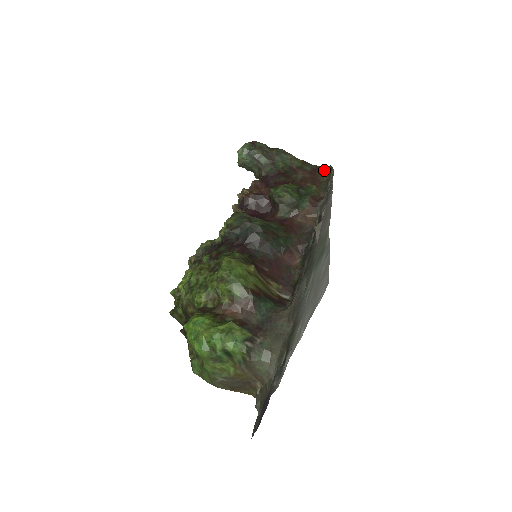
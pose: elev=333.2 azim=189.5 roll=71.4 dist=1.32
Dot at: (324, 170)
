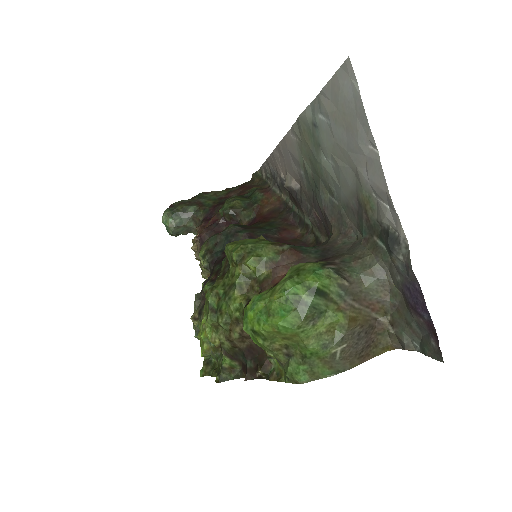
Dot at: (250, 181)
